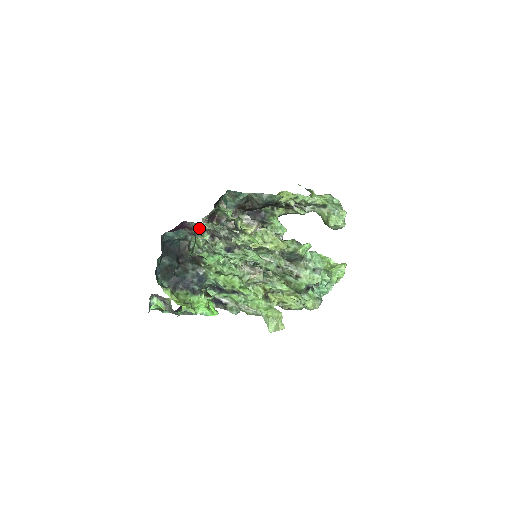
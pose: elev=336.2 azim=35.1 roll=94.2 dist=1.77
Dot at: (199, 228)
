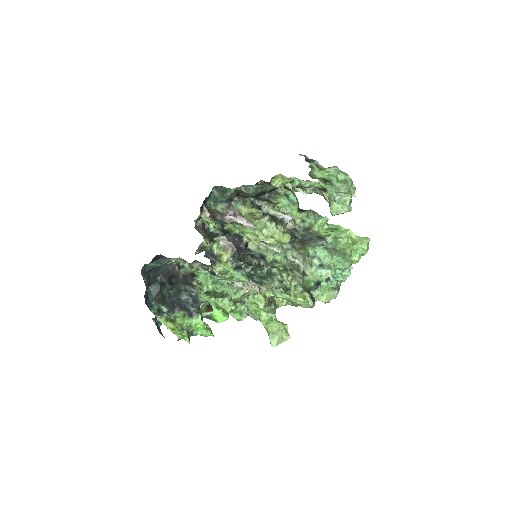
Dot at: (173, 260)
